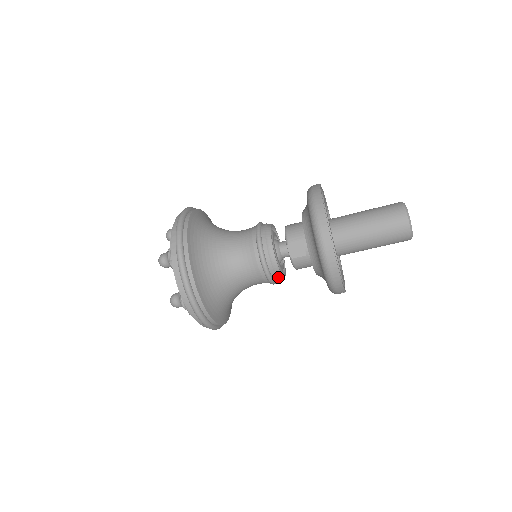
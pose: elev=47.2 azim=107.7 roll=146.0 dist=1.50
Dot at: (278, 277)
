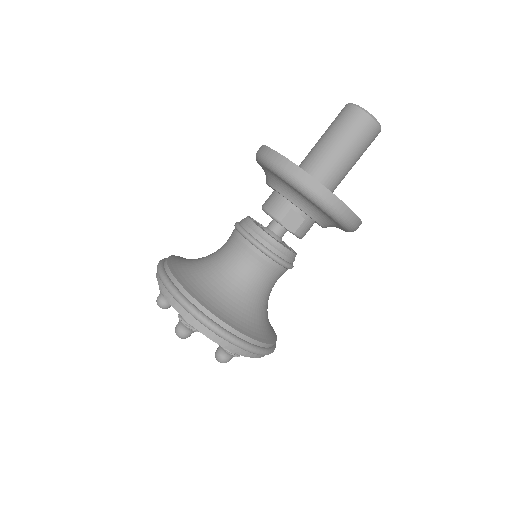
Dot at: (293, 258)
